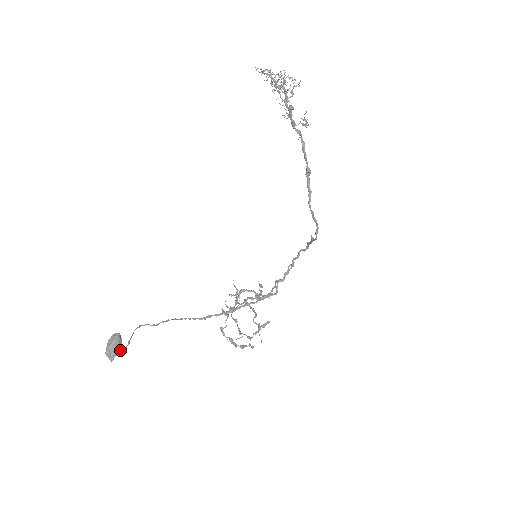
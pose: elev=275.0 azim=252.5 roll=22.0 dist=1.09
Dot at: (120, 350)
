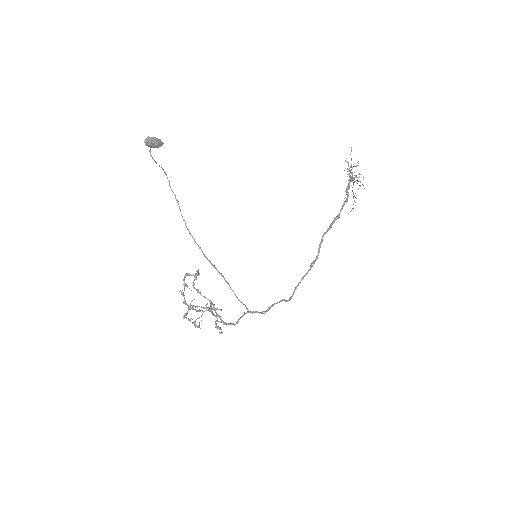
Dot at: (150, 153)
